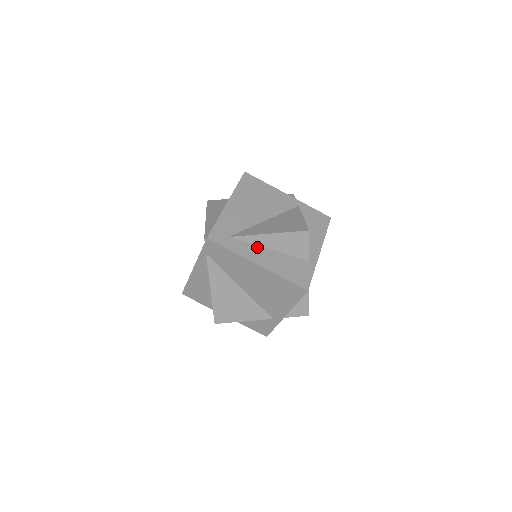
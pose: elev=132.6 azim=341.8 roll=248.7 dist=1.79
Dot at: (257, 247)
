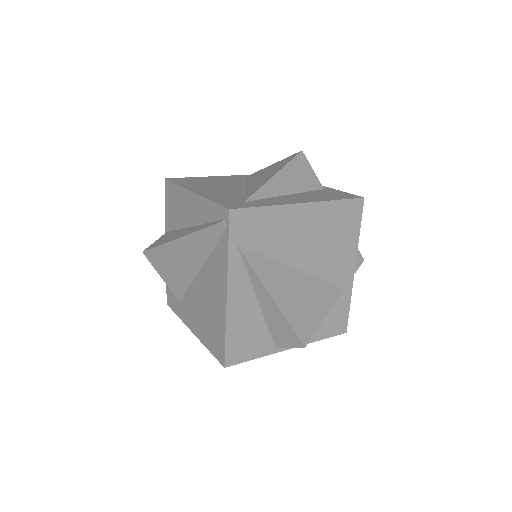
Dot at: (277, 197)
